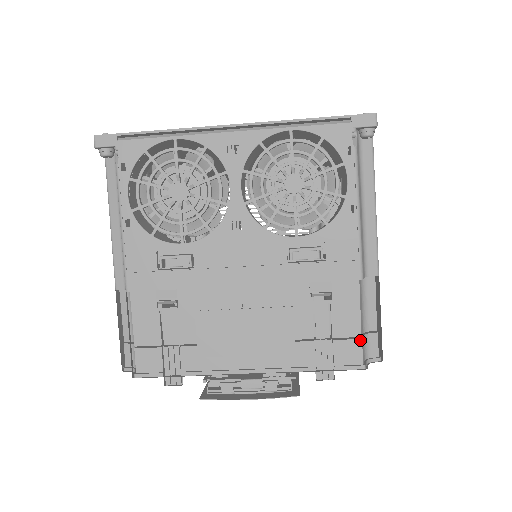
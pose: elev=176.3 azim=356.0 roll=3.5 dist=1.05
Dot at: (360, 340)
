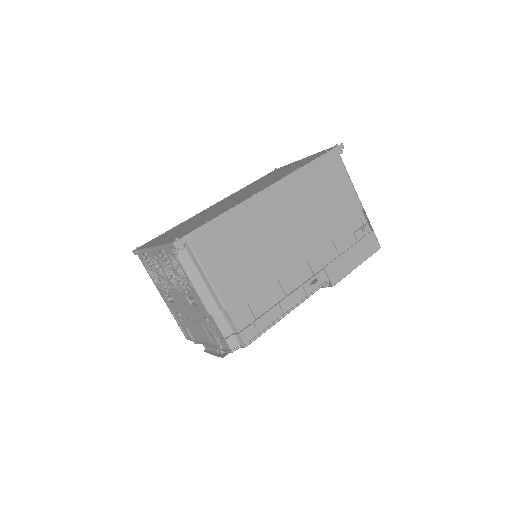
Dot at: (225, 340)
